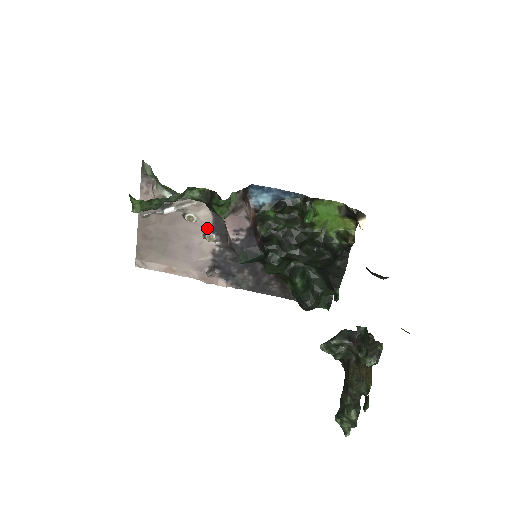
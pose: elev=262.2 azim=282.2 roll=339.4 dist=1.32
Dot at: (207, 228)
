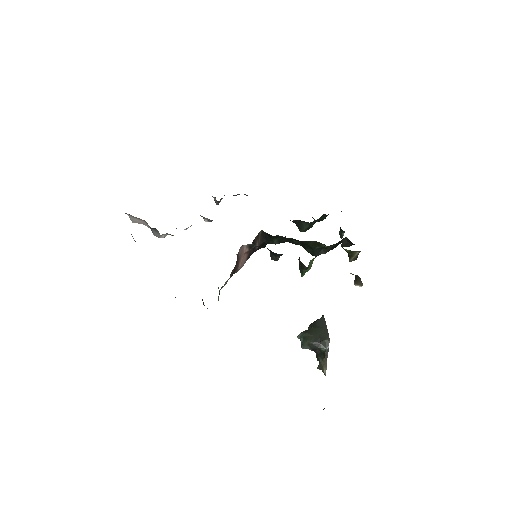
Dot at: occluded
